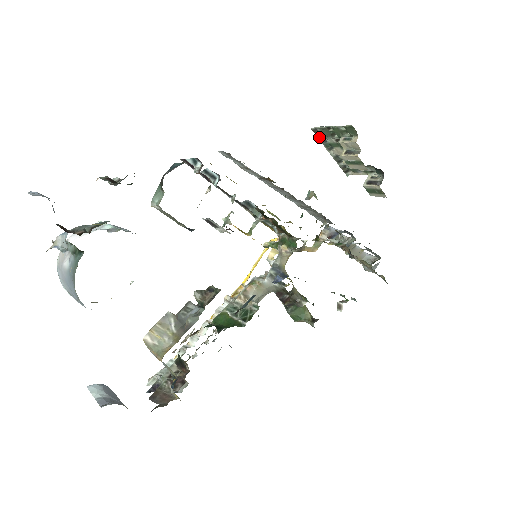
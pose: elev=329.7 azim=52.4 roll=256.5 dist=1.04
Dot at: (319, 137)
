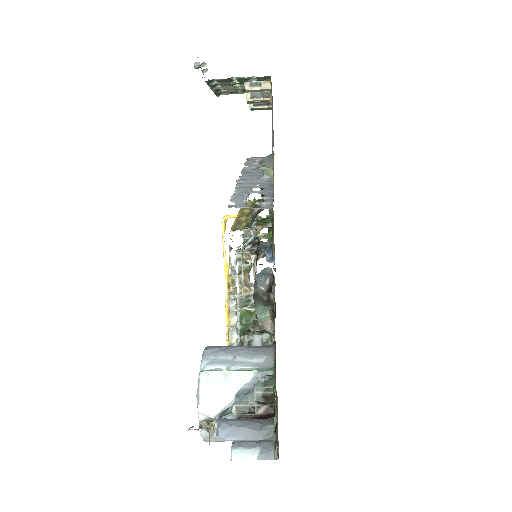
Dot at: (210, 84)
